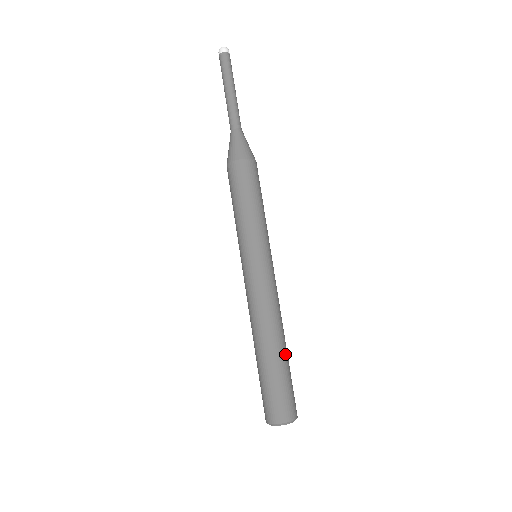
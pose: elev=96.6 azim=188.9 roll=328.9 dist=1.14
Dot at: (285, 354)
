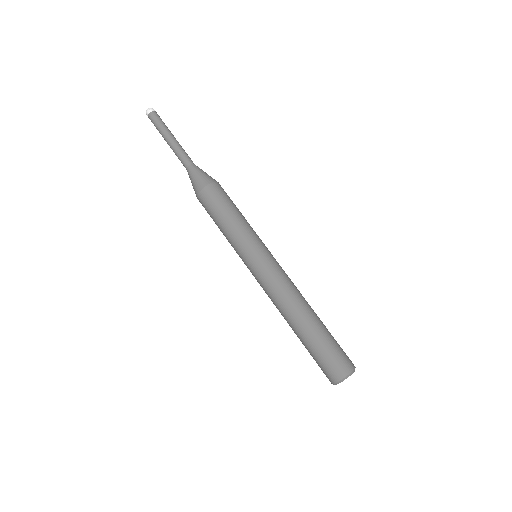
Dot at: (311, 327)
